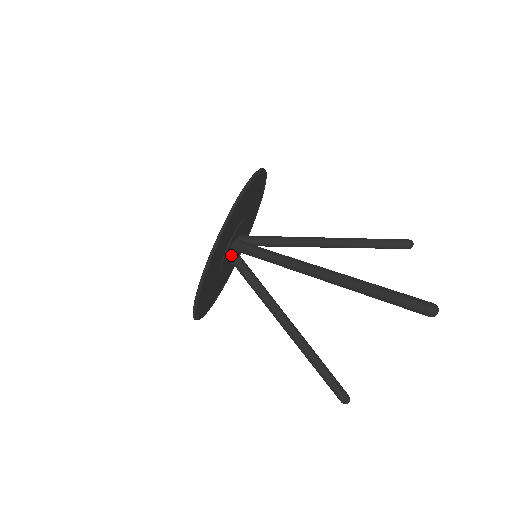
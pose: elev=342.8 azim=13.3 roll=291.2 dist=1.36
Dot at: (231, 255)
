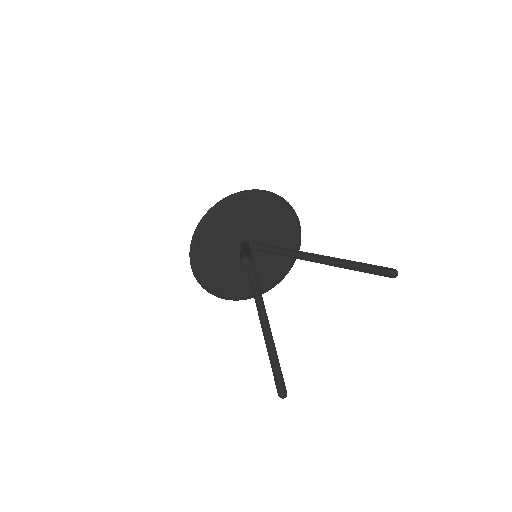
Dot at: occluded
